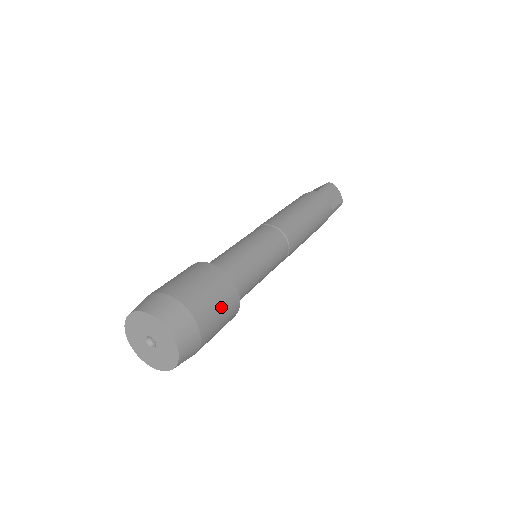
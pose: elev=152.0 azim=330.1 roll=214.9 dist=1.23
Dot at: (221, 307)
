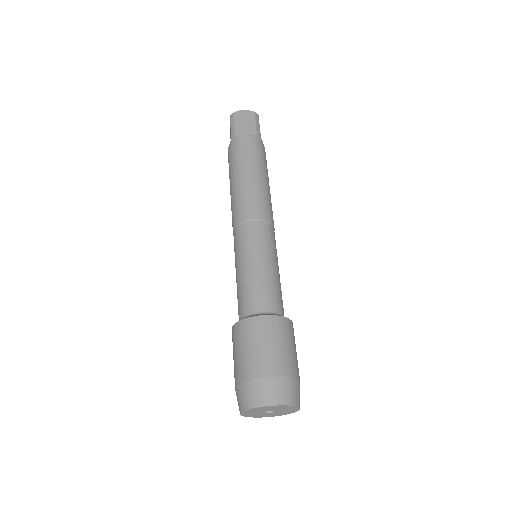
Dot at: occluded
